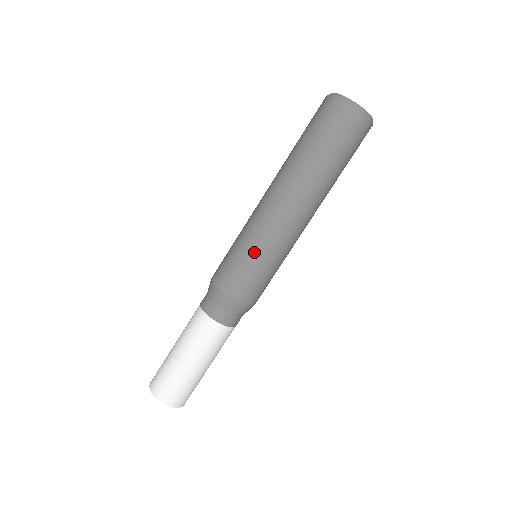
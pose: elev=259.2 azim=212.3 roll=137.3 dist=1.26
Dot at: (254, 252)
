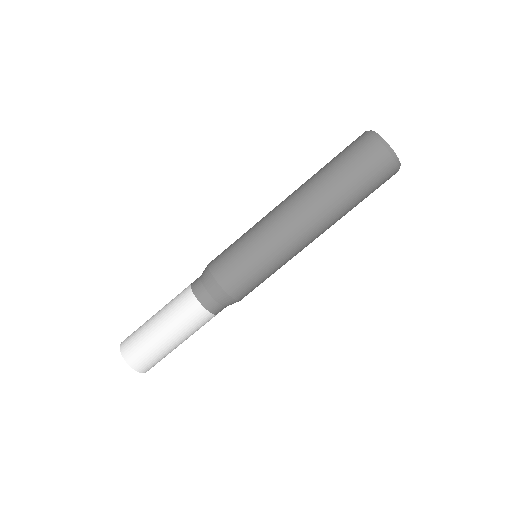
Dot at: (253, 248)
